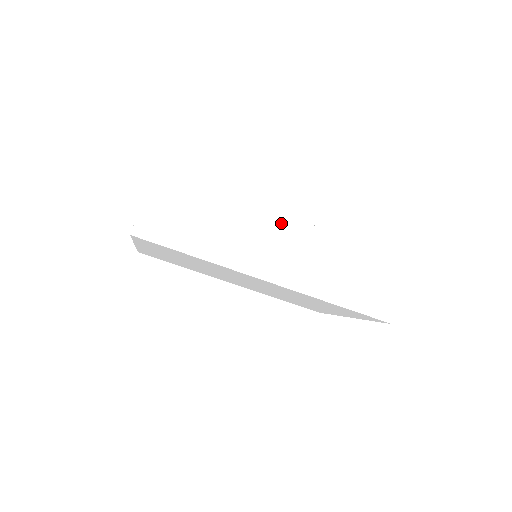
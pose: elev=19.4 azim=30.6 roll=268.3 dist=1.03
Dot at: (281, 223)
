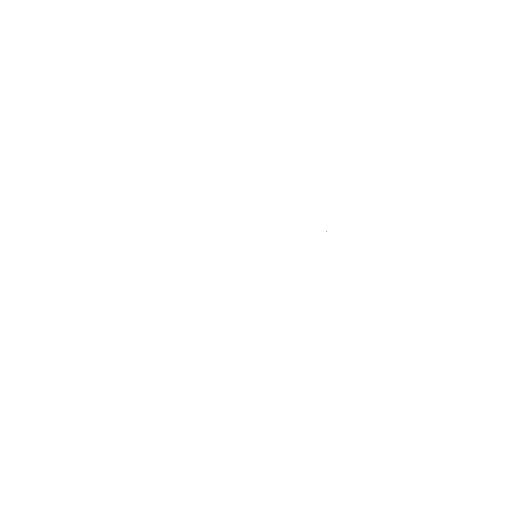
Dot at: (252, 278)
